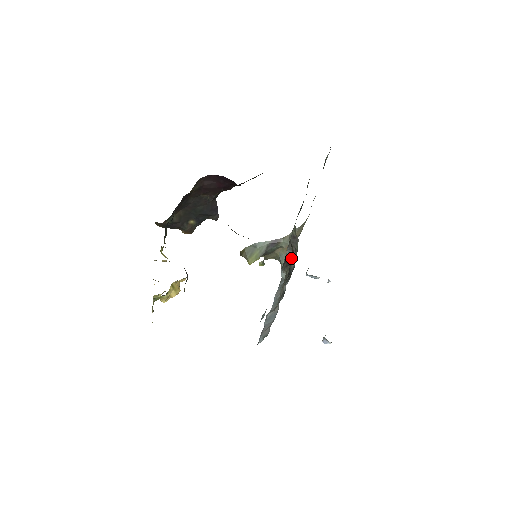
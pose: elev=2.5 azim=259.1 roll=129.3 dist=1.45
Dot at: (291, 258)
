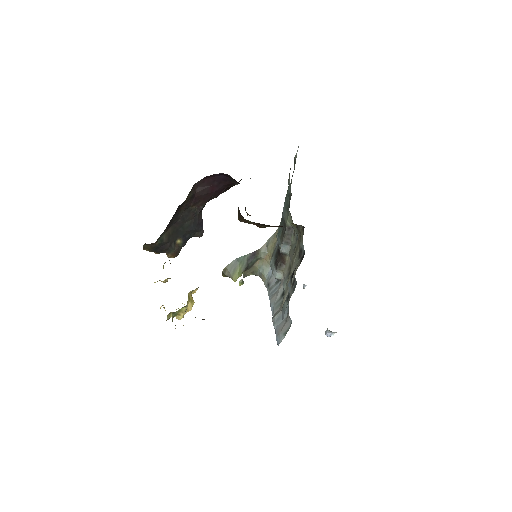
Dot at: (297, 243)
